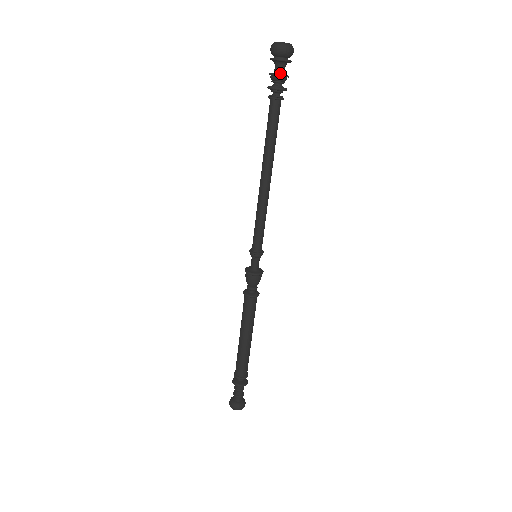
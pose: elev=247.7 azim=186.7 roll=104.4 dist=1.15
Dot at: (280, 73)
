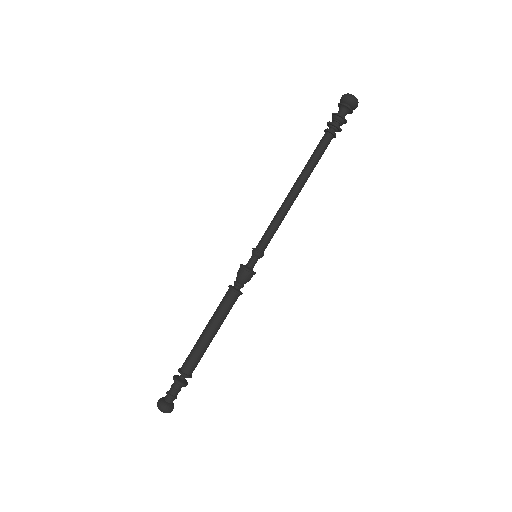
Dot at: (339, 115)
